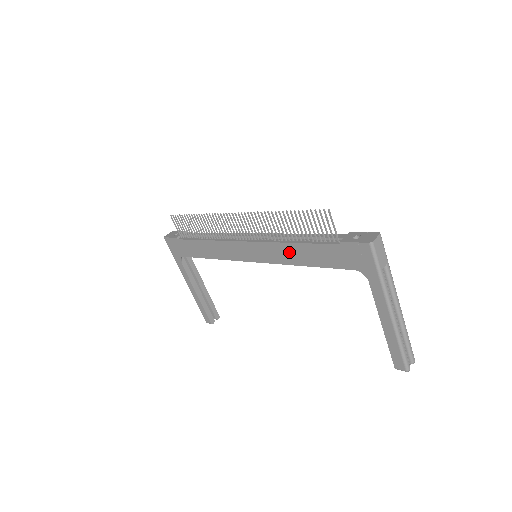
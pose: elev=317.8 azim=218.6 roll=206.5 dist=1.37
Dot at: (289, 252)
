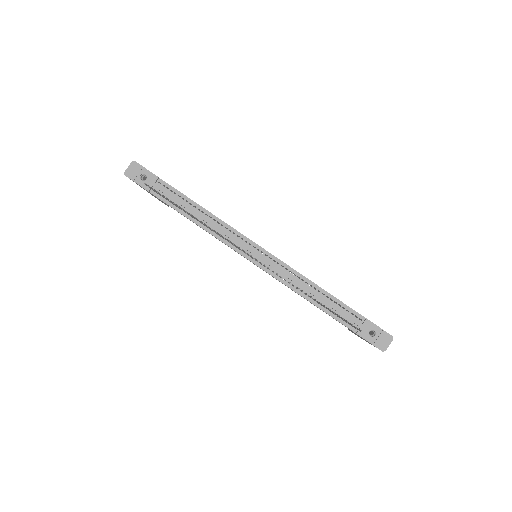
Dot at: occluded
